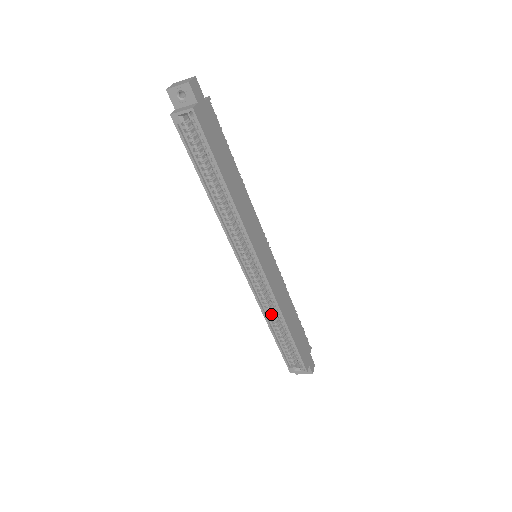
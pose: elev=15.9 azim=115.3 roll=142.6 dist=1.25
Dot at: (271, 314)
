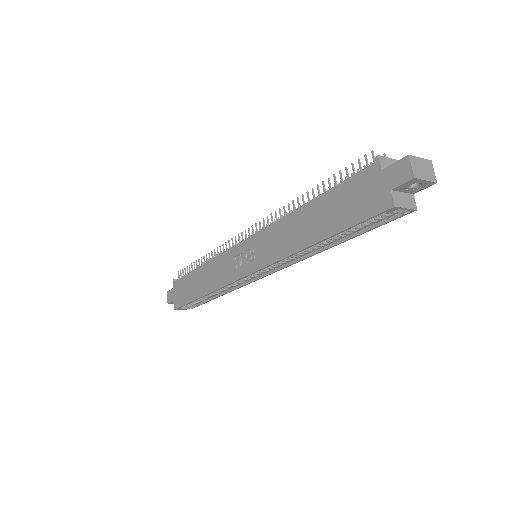
Dot at: occluded
